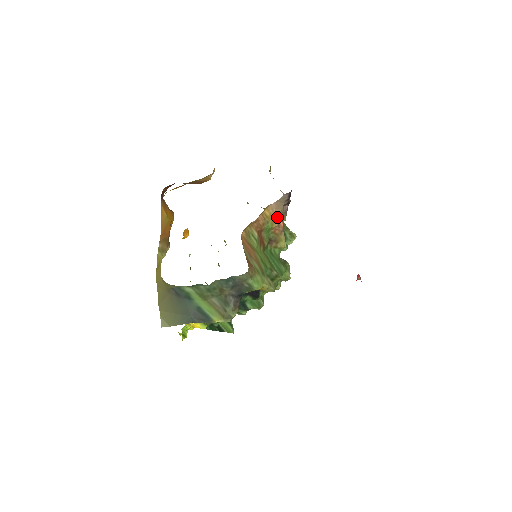
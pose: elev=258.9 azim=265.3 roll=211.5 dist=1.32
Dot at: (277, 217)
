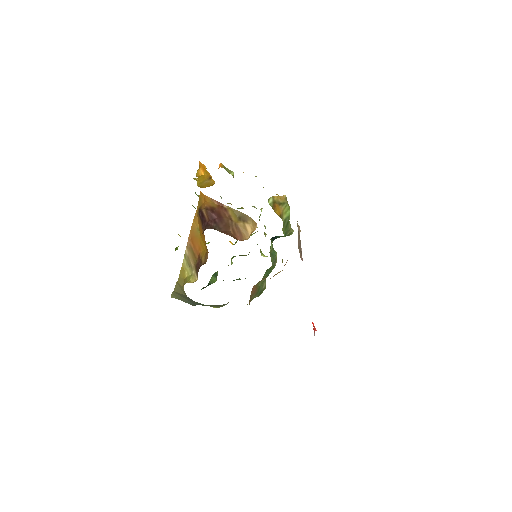
Dot at: occluded
